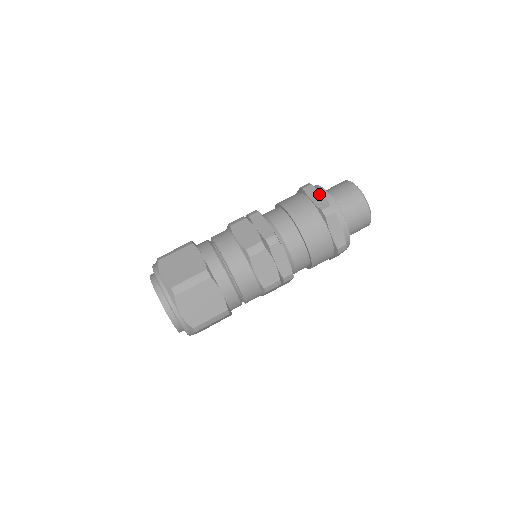
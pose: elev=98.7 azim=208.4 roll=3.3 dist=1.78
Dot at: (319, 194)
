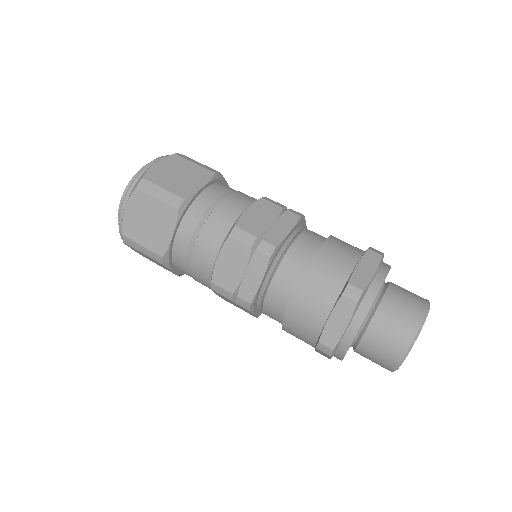
Dot at: (344, 324)
